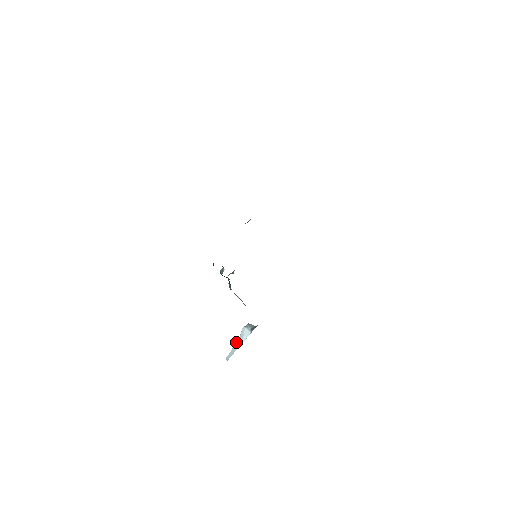
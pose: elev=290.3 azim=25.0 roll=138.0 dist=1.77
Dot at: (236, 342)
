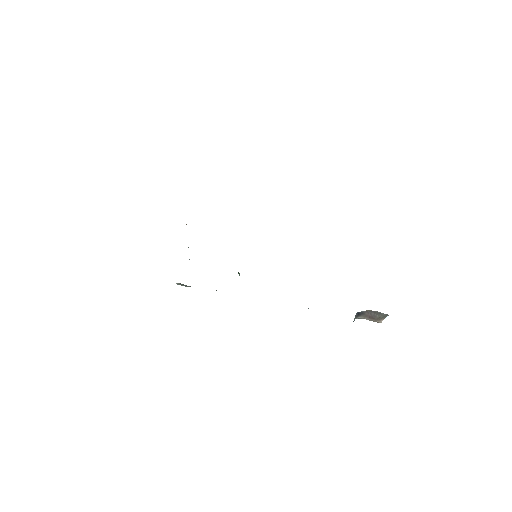
Dot at: occluded
